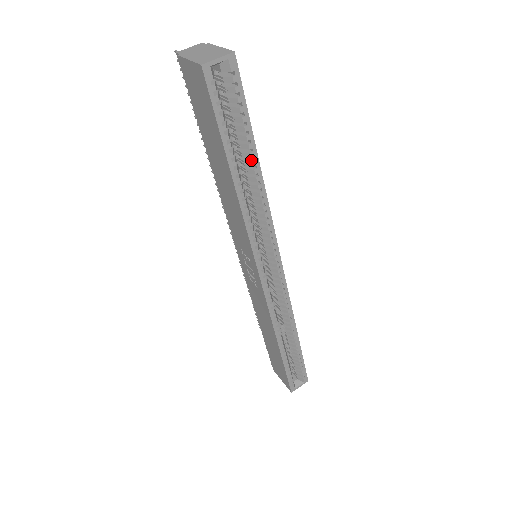
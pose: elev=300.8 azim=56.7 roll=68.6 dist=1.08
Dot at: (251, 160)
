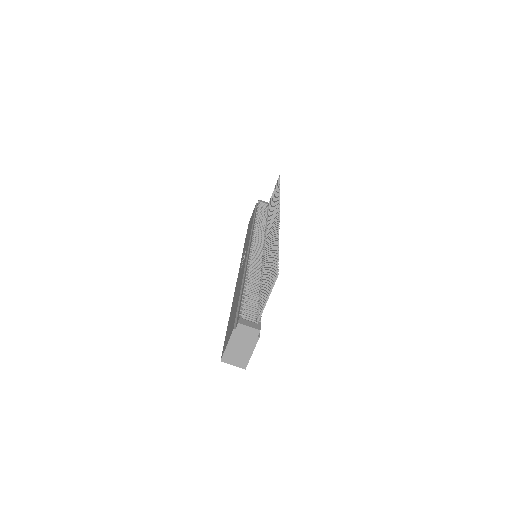
Dot at: occluded
